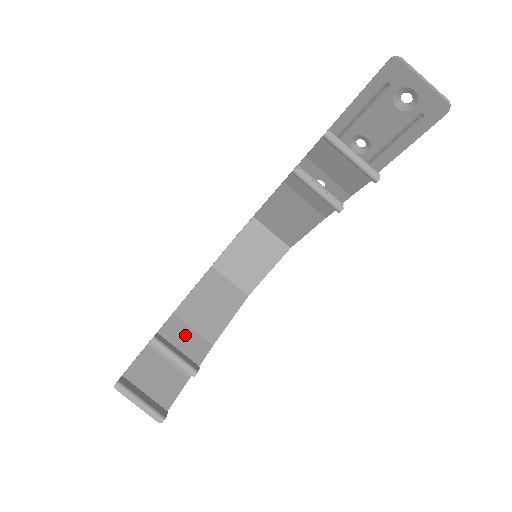
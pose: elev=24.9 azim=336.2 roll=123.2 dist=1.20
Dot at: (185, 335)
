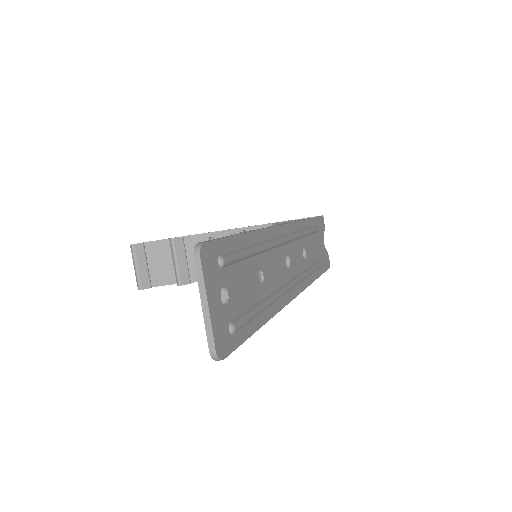
Dot at: occluded
